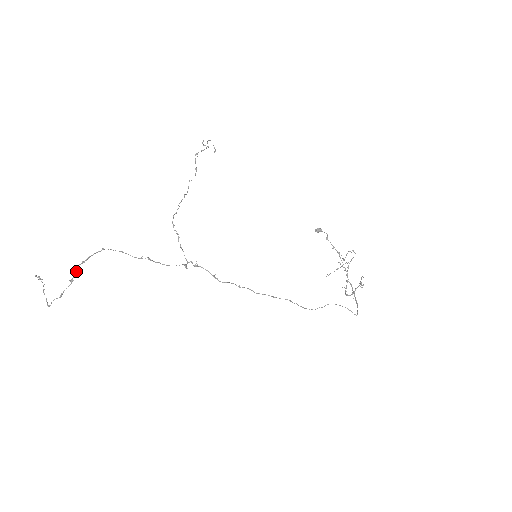
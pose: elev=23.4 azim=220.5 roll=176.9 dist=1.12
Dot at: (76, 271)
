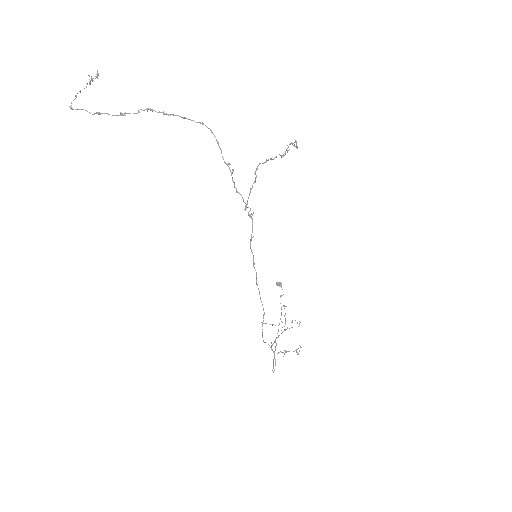
Dot at: occluded
